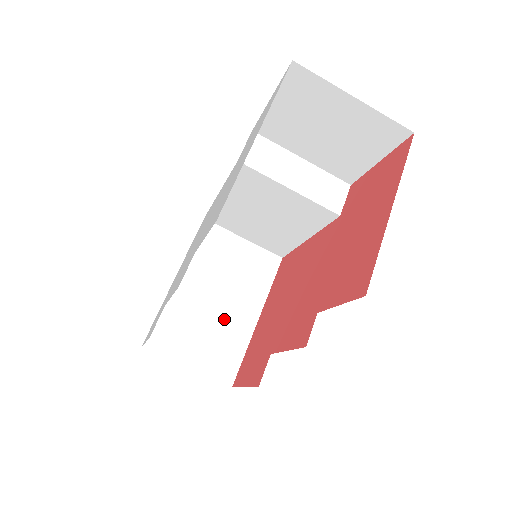
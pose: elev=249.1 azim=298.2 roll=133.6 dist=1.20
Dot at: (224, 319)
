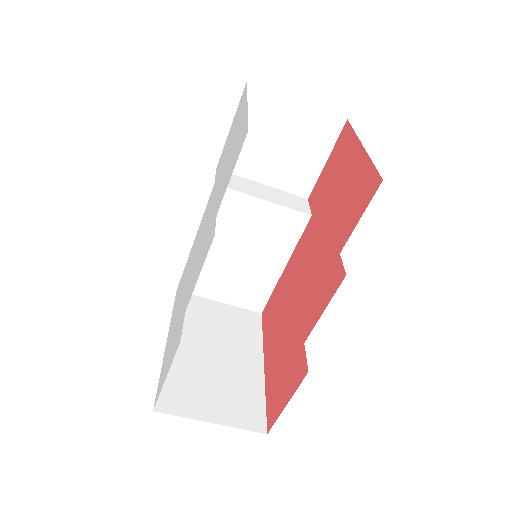
Dot at: (230, 371)
